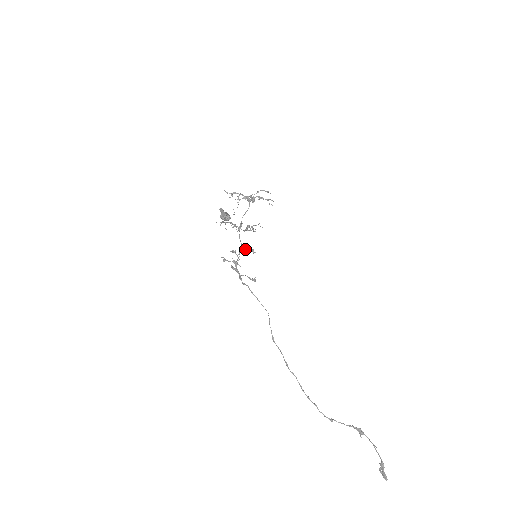
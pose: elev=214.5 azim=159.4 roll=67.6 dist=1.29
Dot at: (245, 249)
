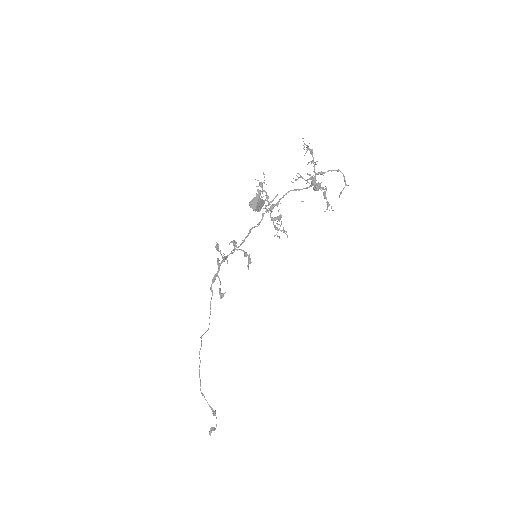
Dot at: (245, 253)
